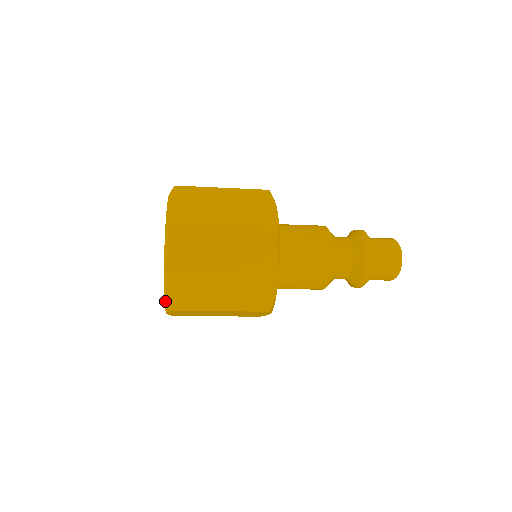
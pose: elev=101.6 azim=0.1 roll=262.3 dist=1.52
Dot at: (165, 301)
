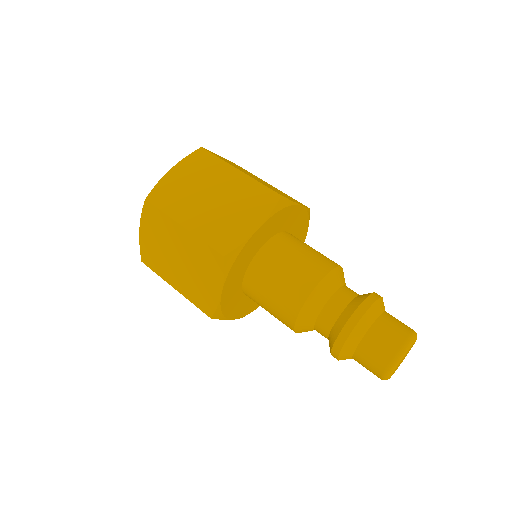
Dot at: occluded
